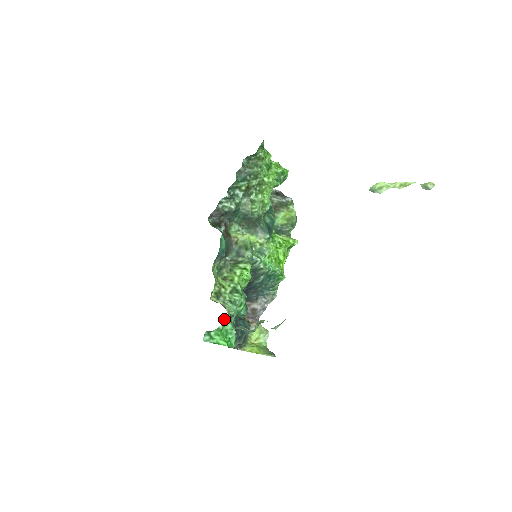
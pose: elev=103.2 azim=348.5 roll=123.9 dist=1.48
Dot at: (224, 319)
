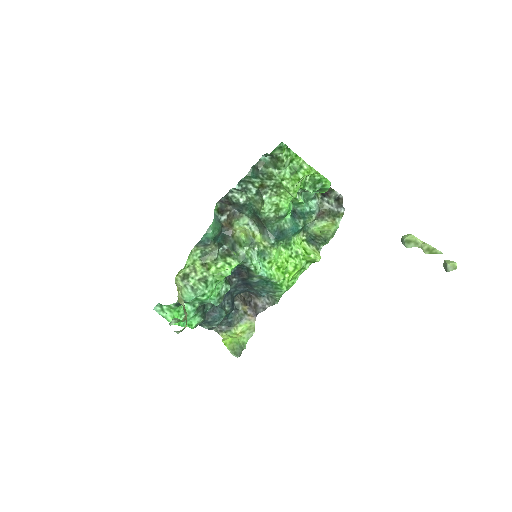
Dot at: occluded
